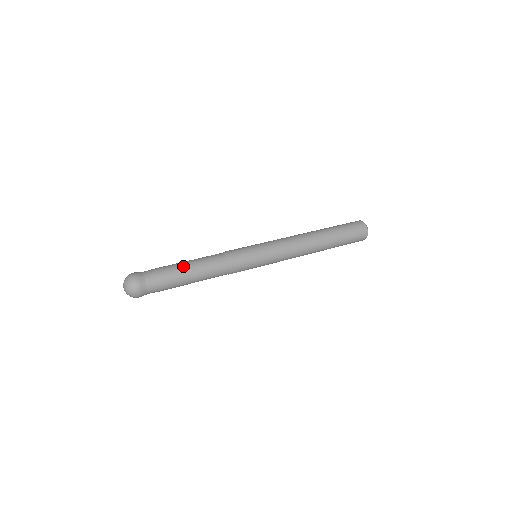
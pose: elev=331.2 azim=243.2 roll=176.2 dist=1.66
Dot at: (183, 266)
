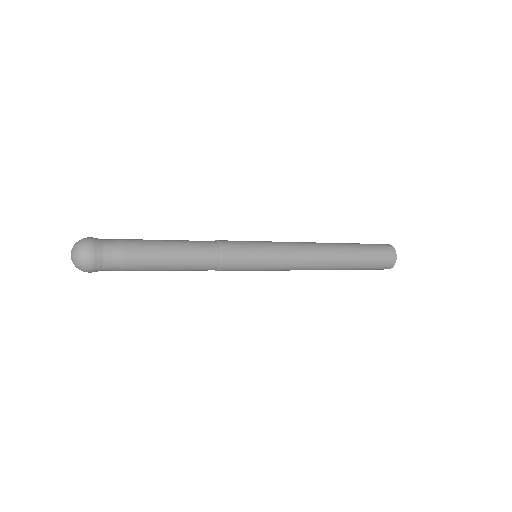
Dot at: (159, 242)
